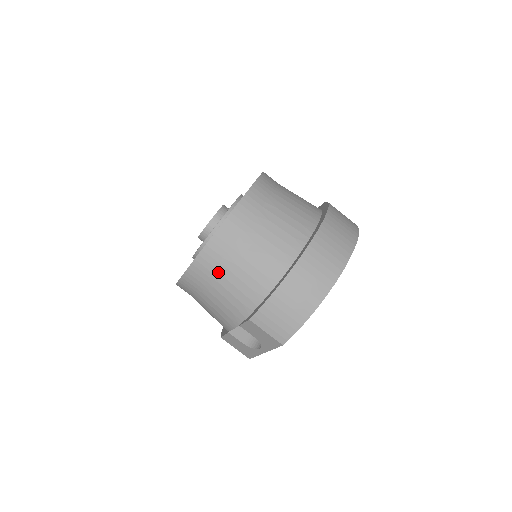
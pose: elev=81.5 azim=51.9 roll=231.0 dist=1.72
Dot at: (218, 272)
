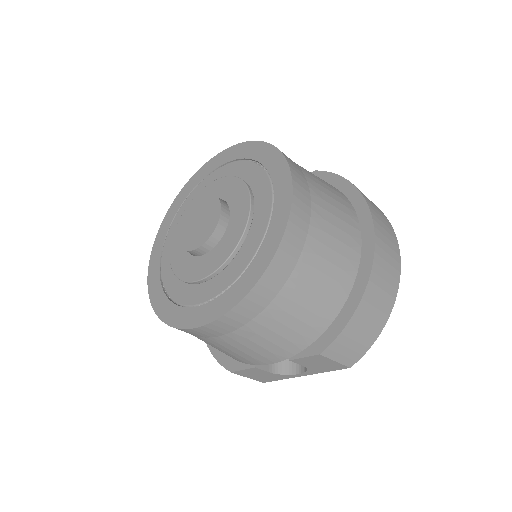
Dot at: (275, 306)
